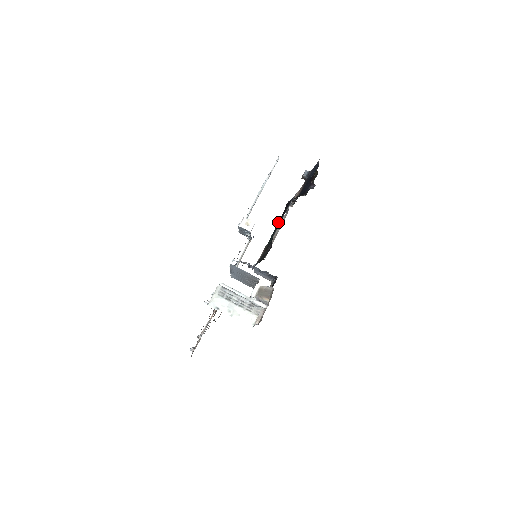
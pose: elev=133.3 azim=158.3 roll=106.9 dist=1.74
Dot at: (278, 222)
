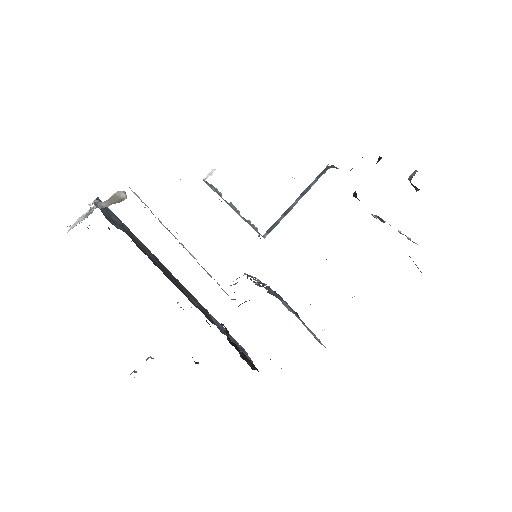
Dot at: occluded
